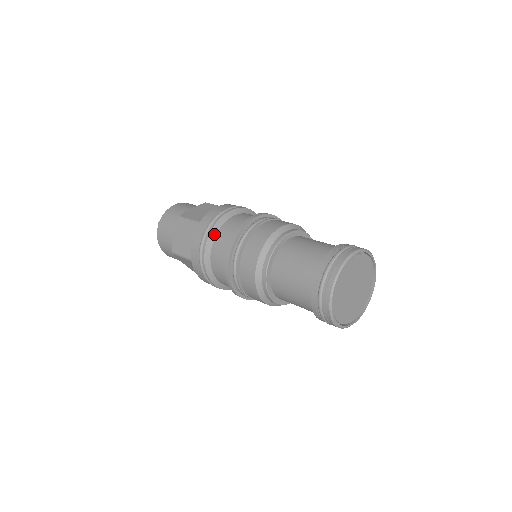
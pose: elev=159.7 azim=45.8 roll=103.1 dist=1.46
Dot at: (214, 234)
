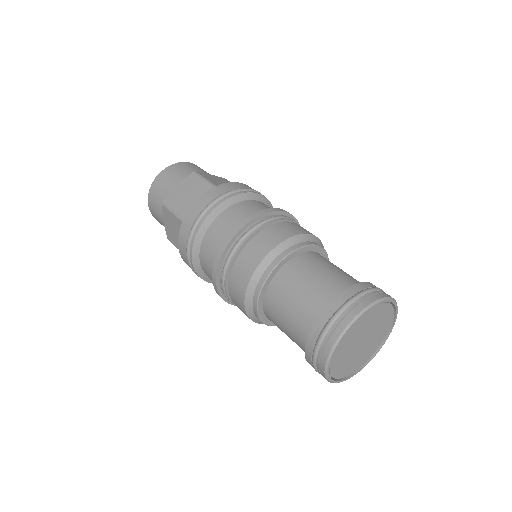
Dot at: (198, 244)
